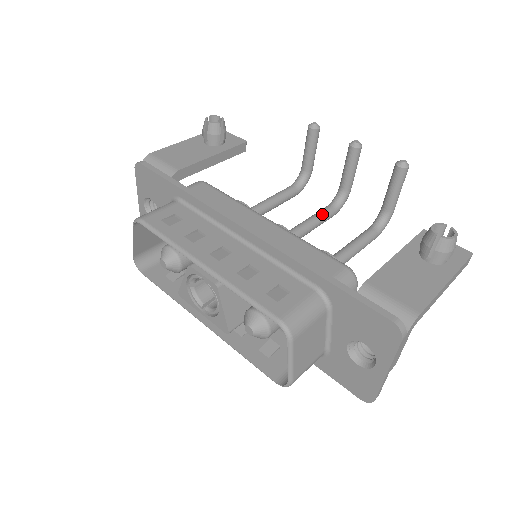
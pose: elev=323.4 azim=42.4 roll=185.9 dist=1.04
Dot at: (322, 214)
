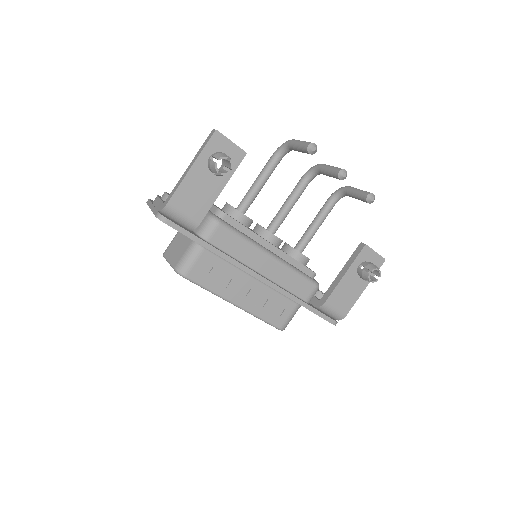
Dot at: (300, 194)
